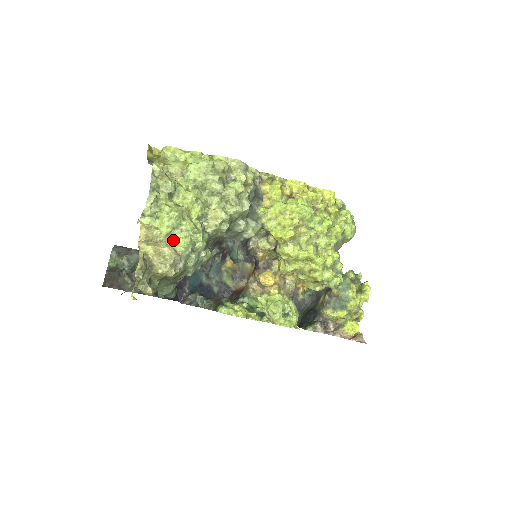
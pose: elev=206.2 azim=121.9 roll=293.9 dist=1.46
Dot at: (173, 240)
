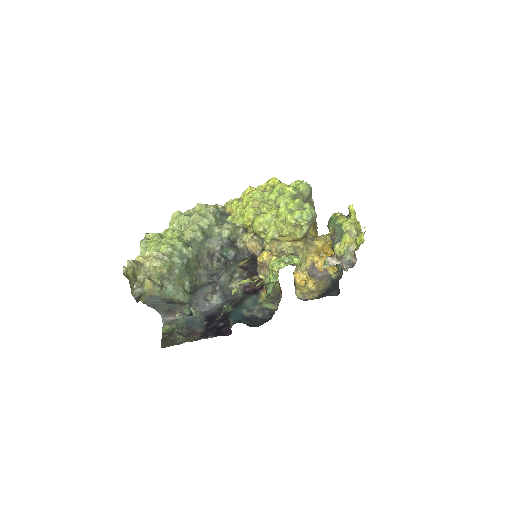
Dot at: (158, 251)
